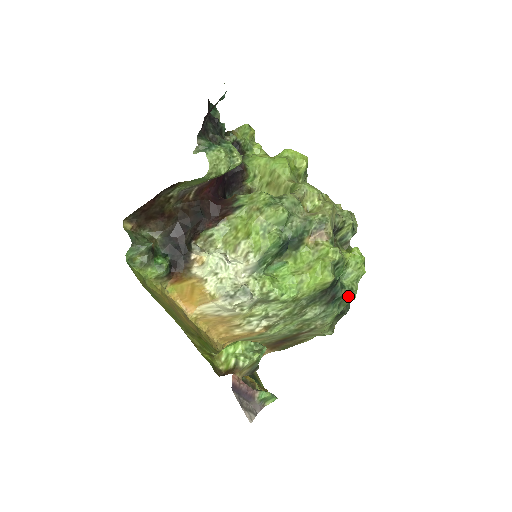
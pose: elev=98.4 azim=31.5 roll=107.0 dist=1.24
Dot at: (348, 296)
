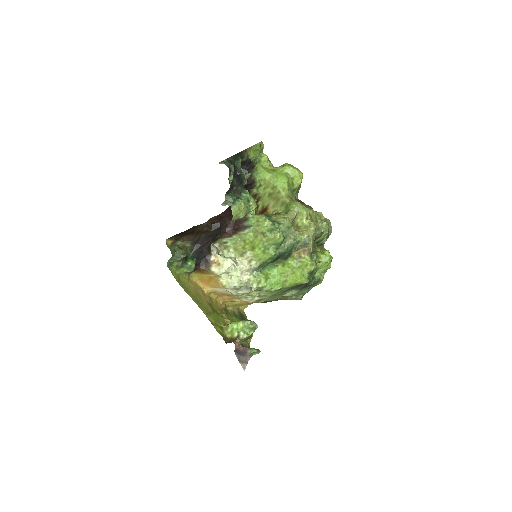
Dot at: (316, 283)
